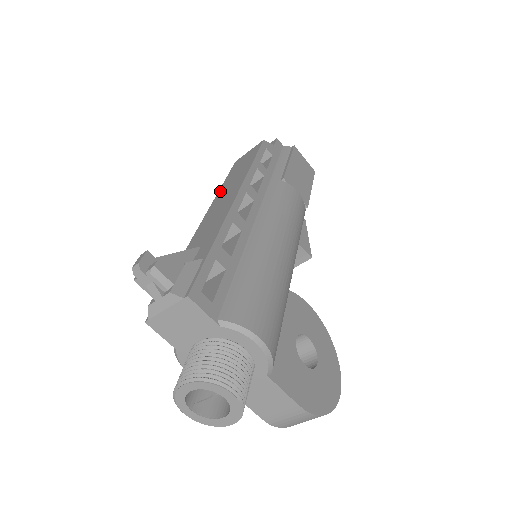
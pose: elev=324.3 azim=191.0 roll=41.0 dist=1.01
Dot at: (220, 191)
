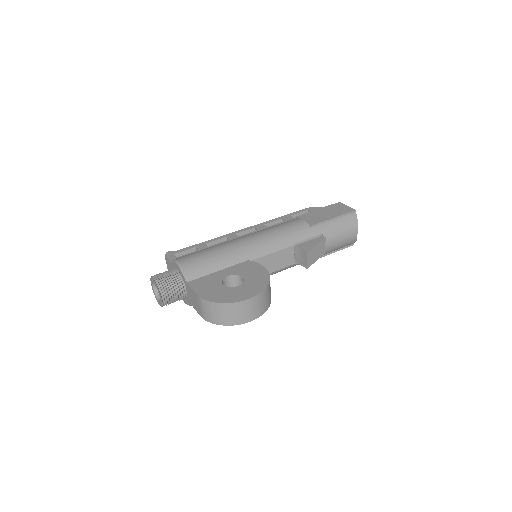
Dot at: occluded
